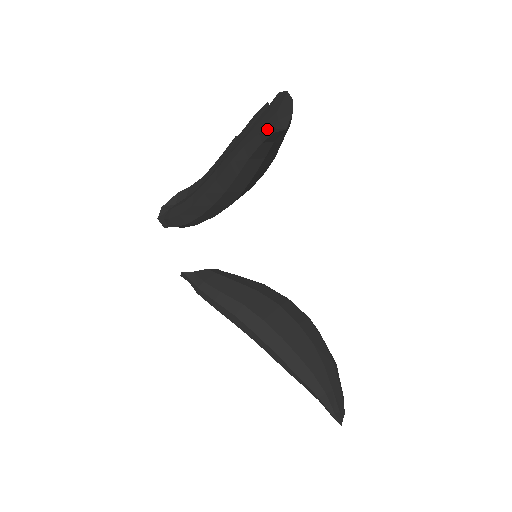
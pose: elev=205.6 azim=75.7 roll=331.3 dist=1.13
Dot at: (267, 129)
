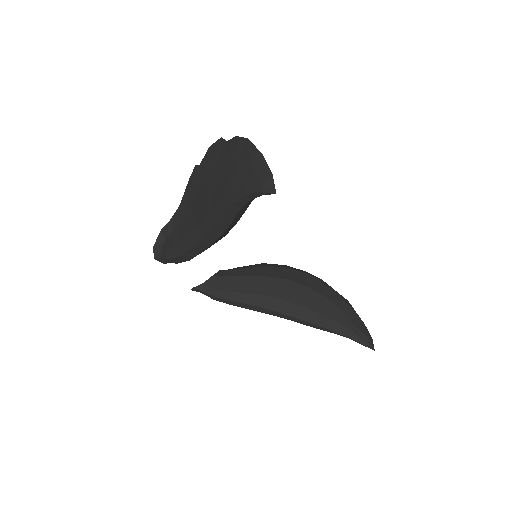
Dot at: (254, 192)
